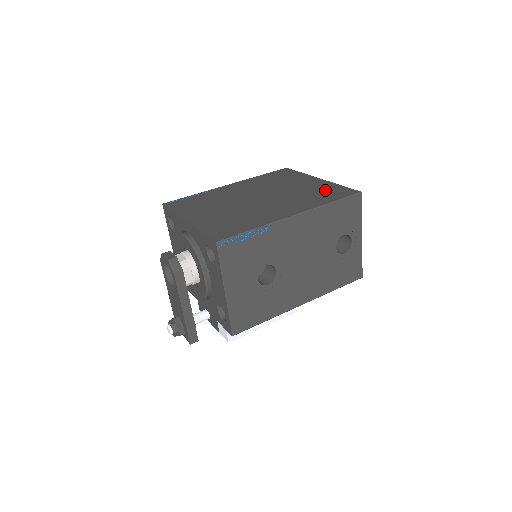
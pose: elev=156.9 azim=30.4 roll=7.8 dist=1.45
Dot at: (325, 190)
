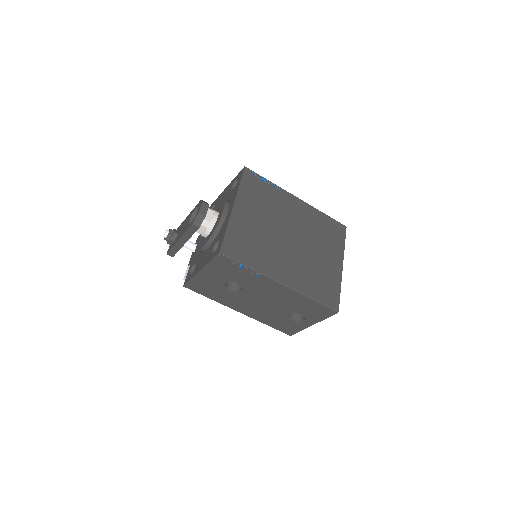
Dot at: (327, 283)
